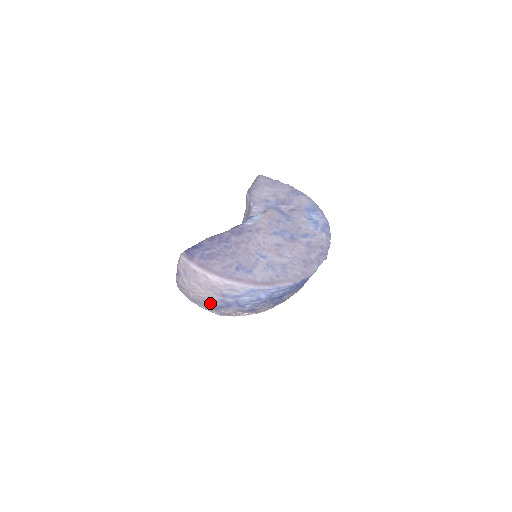
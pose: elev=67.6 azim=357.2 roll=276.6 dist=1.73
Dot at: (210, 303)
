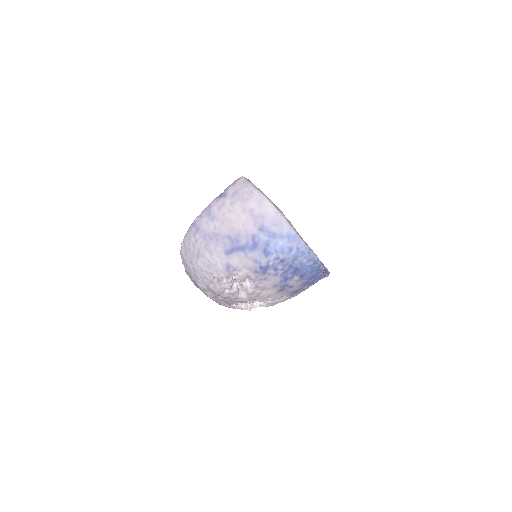
Dot at: (234, 238)
